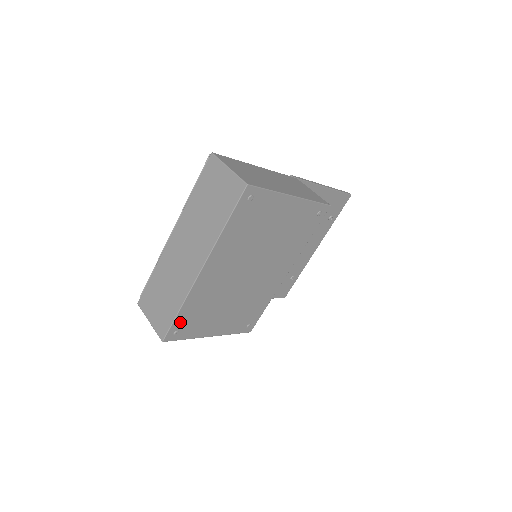
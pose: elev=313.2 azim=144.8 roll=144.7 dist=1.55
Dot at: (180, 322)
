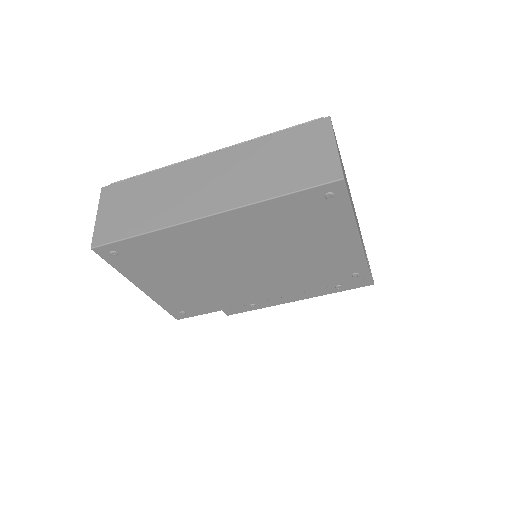
Dot at: (129, 246)
